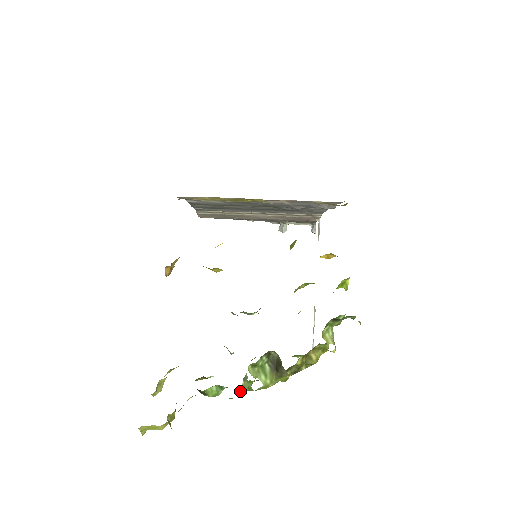
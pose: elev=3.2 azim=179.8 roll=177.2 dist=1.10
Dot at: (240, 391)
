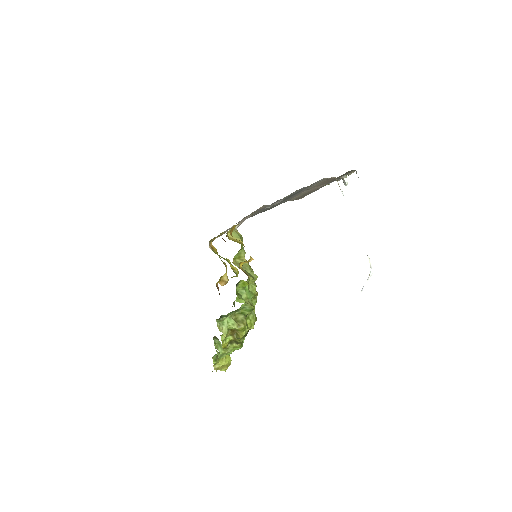
Dot at: (218, 356)
